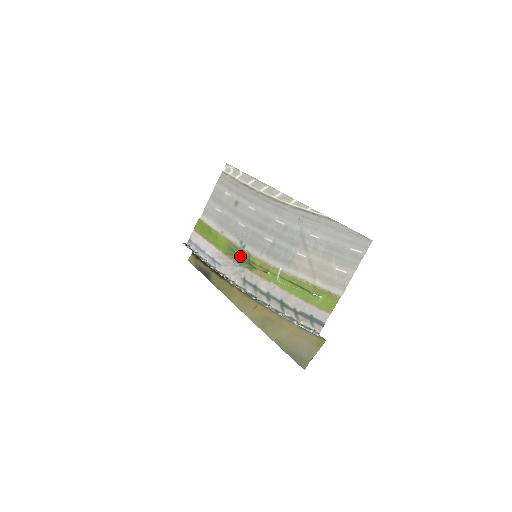
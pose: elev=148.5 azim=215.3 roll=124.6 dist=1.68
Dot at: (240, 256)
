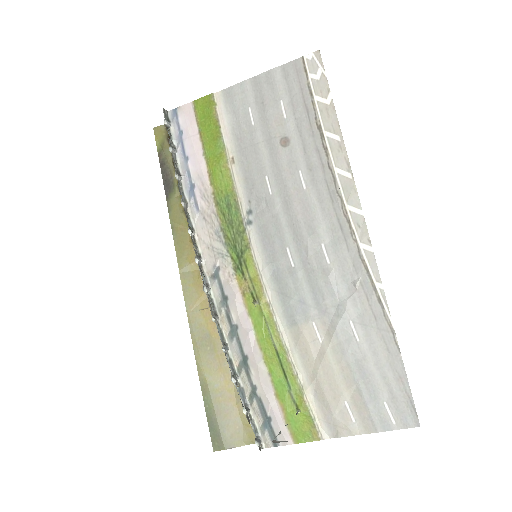
Dot at: (234, 232)
